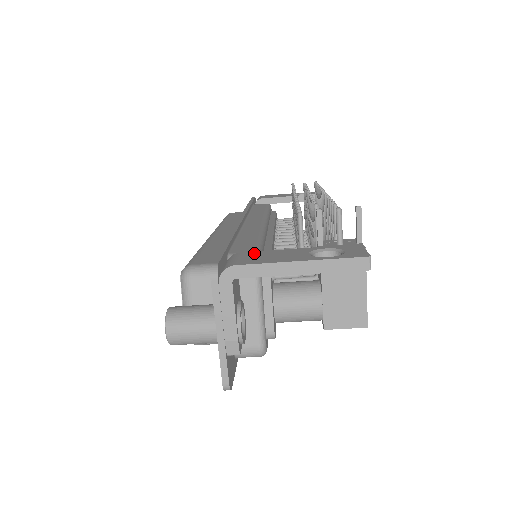
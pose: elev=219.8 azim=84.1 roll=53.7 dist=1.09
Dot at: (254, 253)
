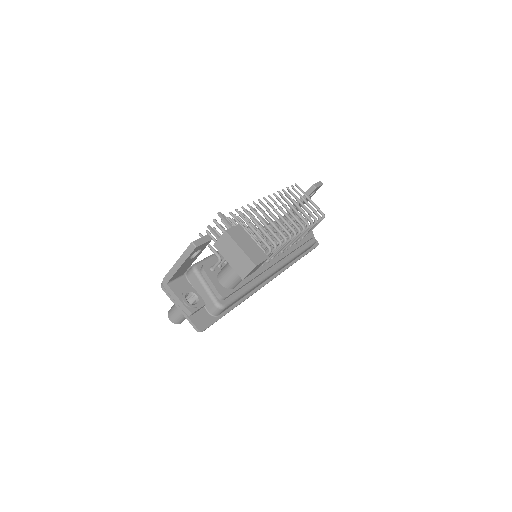
Dot at: occluded
